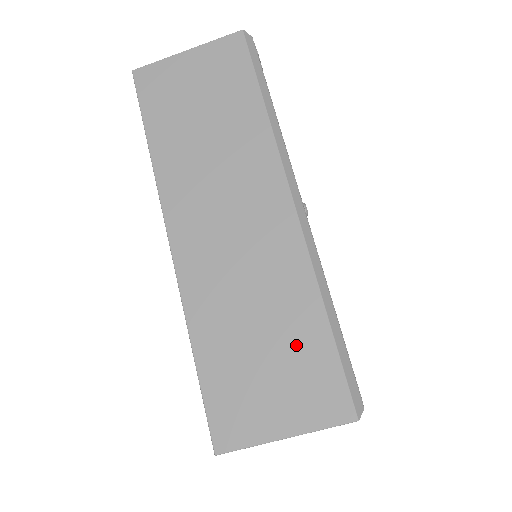
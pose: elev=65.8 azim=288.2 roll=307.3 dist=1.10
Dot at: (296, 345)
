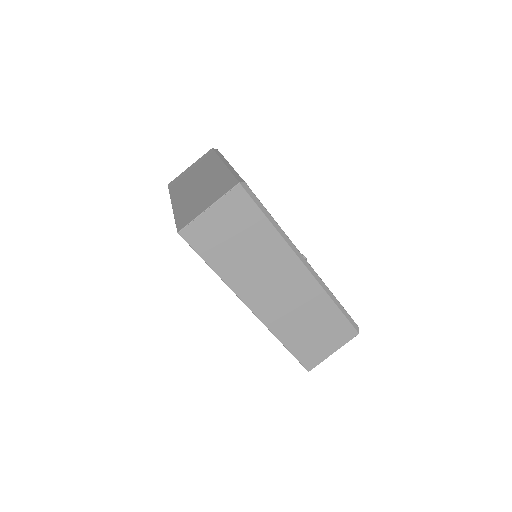
Dot at: (327, 322)
